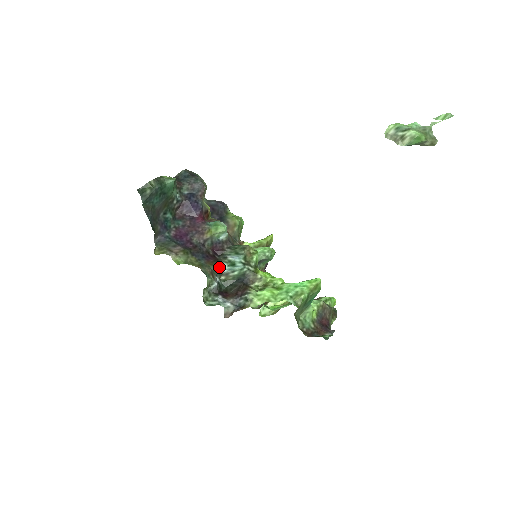
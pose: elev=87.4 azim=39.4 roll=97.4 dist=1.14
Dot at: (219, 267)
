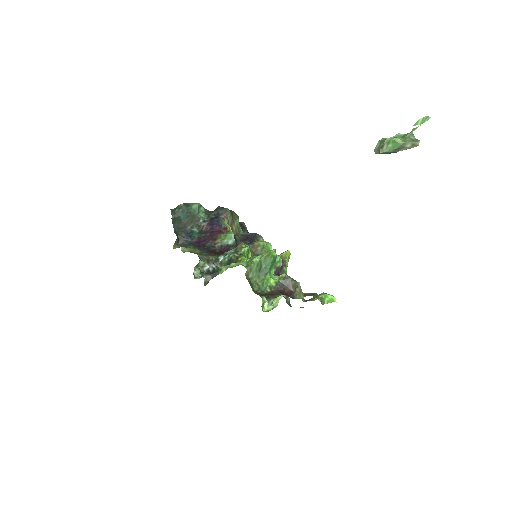
Dot at: (217, 258)
